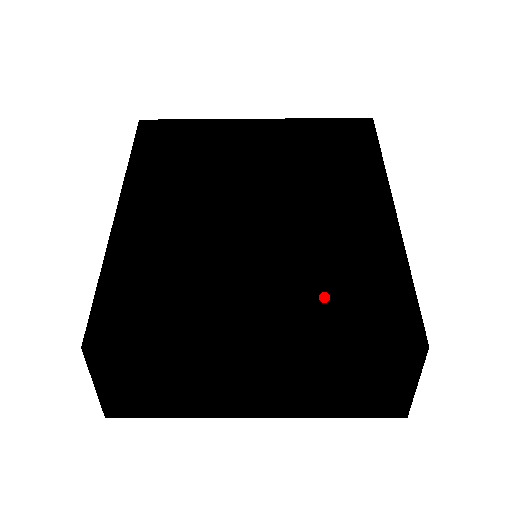
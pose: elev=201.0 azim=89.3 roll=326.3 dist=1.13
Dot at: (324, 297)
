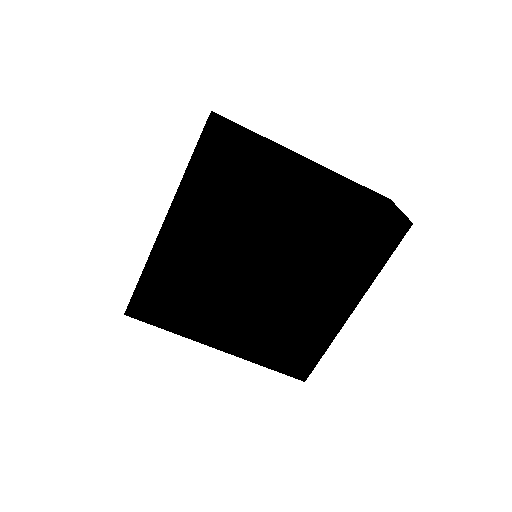
Dot at: occluded
